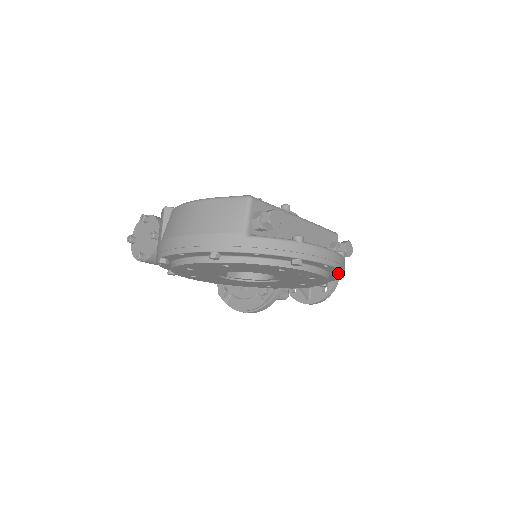
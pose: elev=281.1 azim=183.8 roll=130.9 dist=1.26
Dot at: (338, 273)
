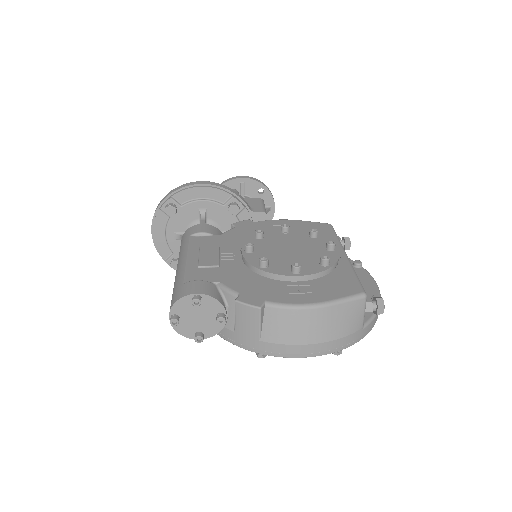
Dot at: occluded
